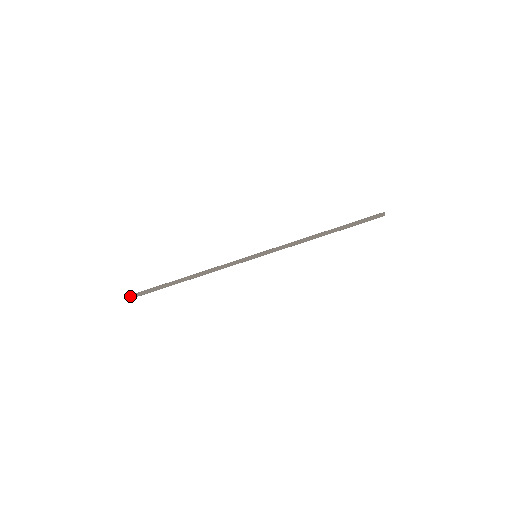
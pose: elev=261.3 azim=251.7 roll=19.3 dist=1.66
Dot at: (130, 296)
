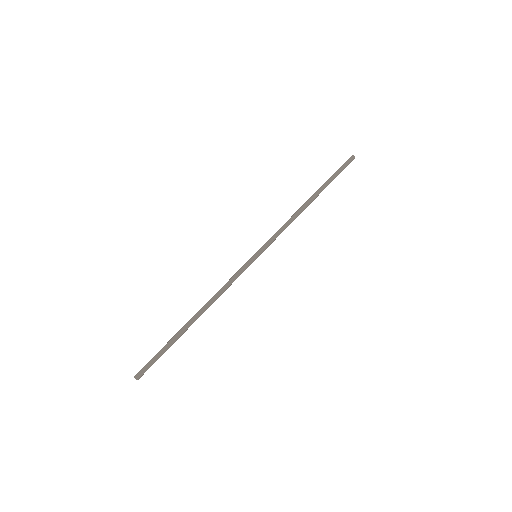
Dot at: (134, 377)
